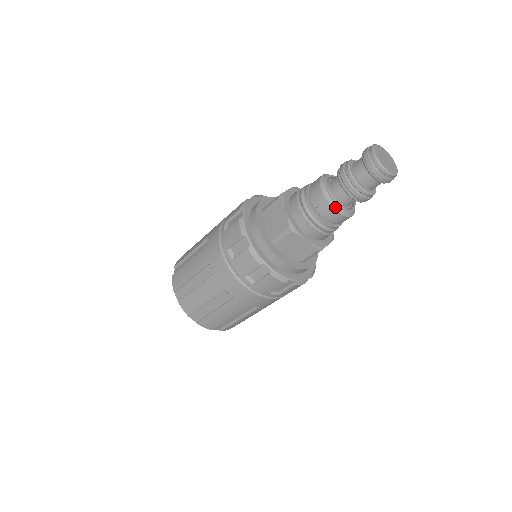
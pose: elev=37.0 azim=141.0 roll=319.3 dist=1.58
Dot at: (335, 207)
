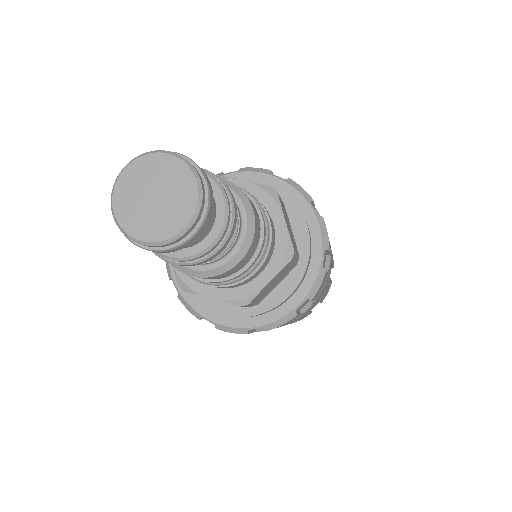
Dot at: (183, 270)
